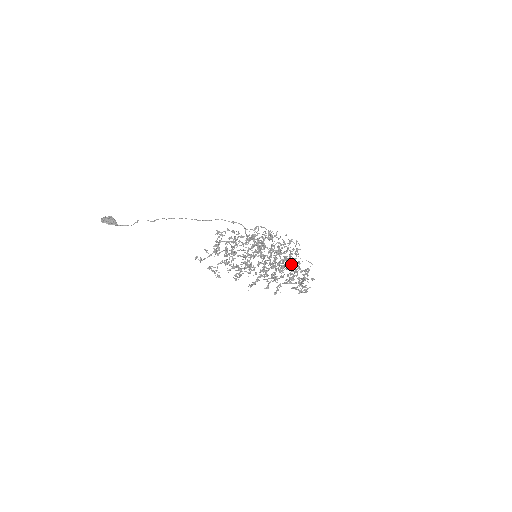
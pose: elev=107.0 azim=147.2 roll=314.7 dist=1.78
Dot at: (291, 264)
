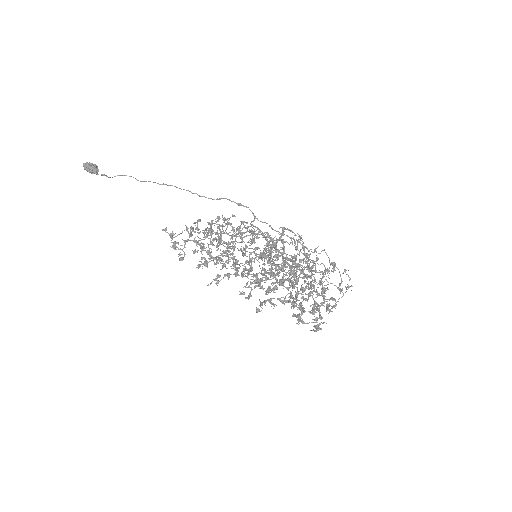
Dot at: (295, 272)
